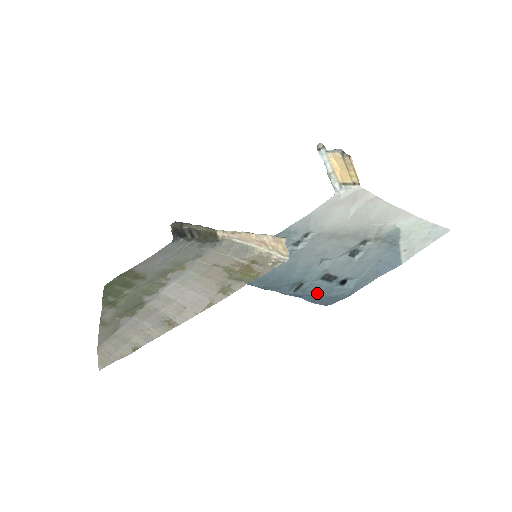
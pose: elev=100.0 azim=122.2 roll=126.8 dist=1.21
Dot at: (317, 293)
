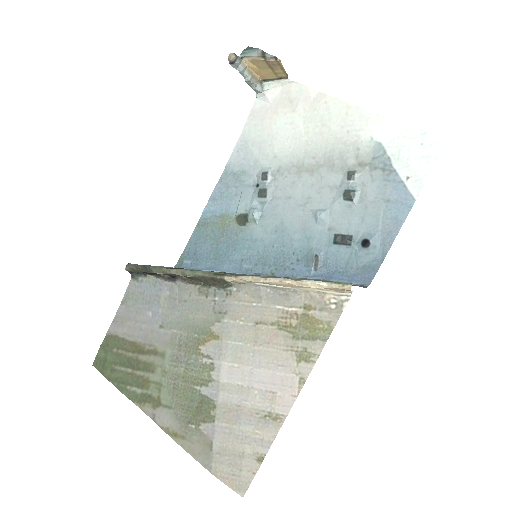
Dot at: (344, 266)
